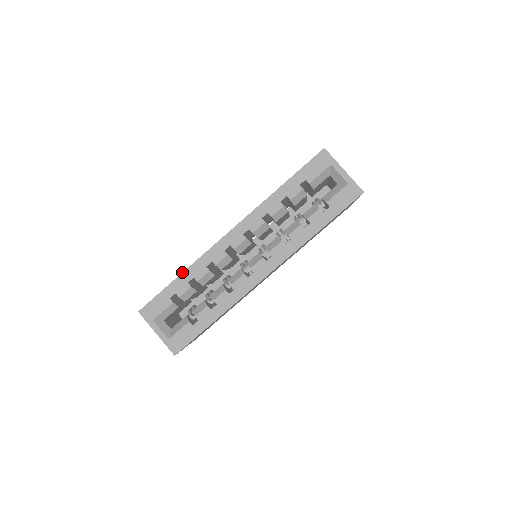
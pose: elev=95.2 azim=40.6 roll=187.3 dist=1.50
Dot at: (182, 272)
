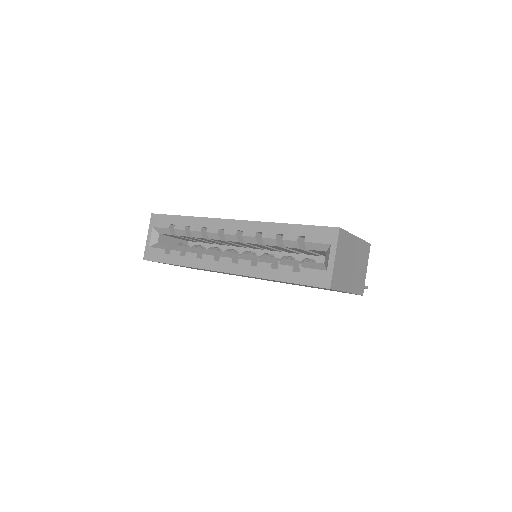
Dot at: occluded
